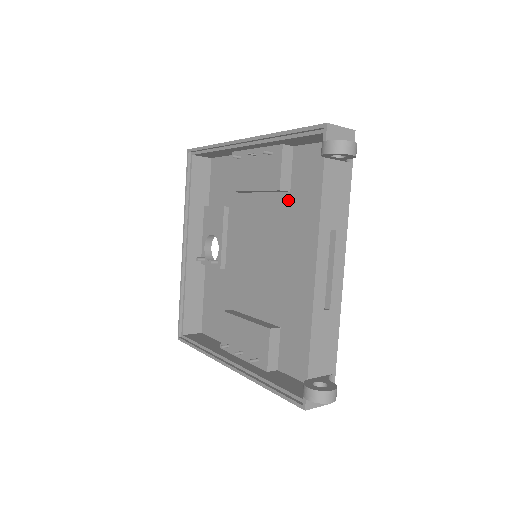
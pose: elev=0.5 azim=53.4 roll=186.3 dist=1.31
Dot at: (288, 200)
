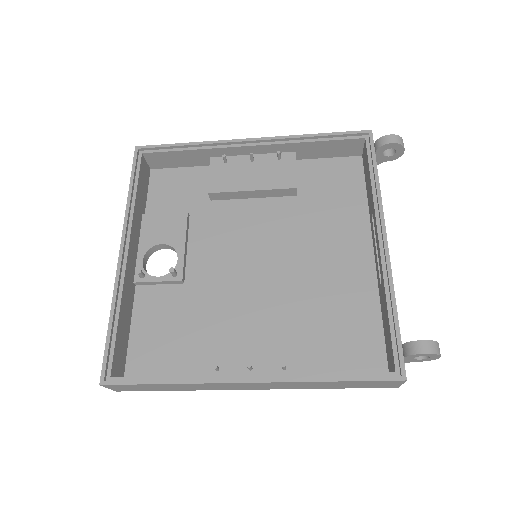
Dot at: (296, 203)
